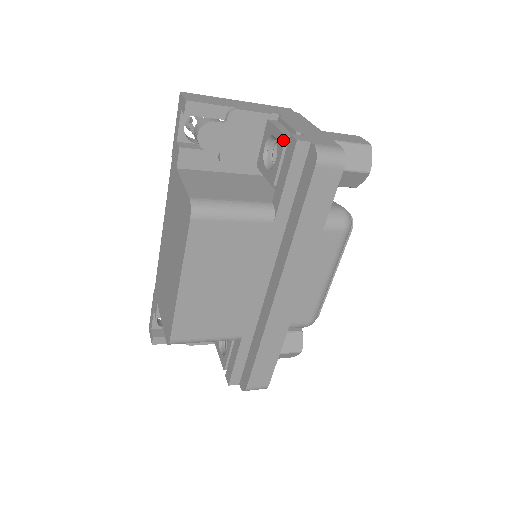
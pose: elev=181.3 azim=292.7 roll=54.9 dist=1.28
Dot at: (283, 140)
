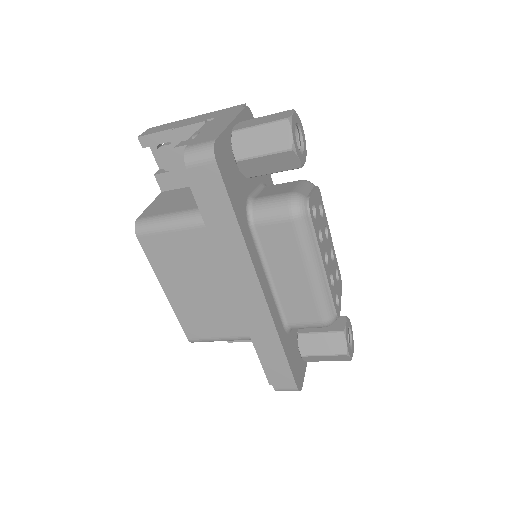
Dot at: occluded
